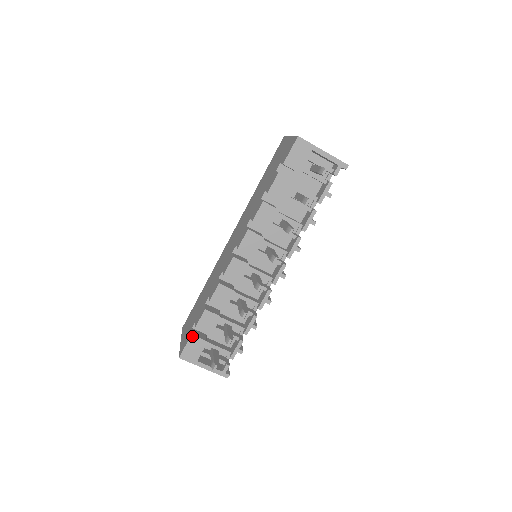
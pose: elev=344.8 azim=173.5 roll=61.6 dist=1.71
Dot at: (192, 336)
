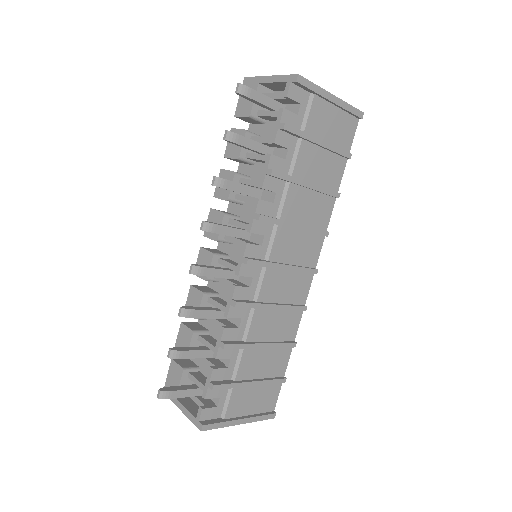
Dot at: (172, 361)
